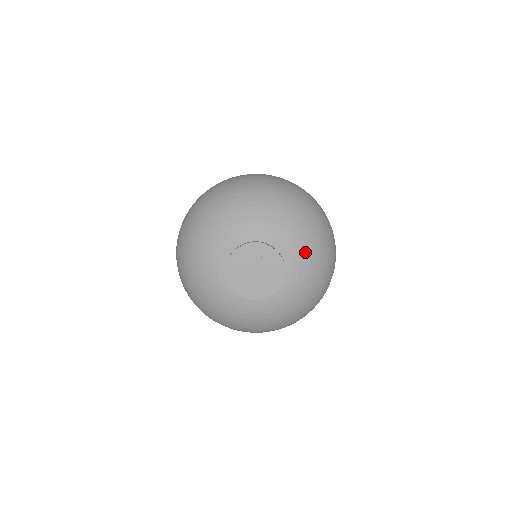
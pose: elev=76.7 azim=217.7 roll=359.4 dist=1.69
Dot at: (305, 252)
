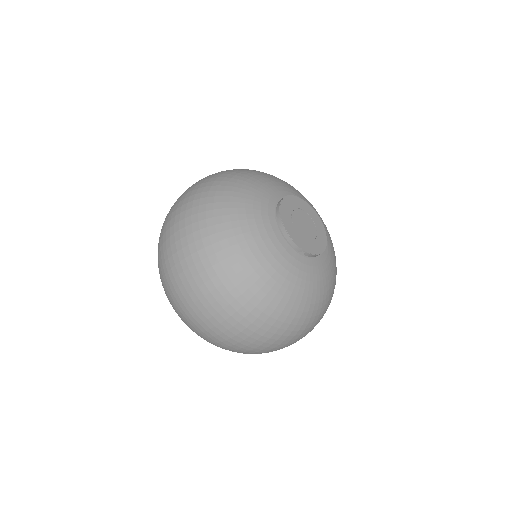
Dot at: (333, 267)
